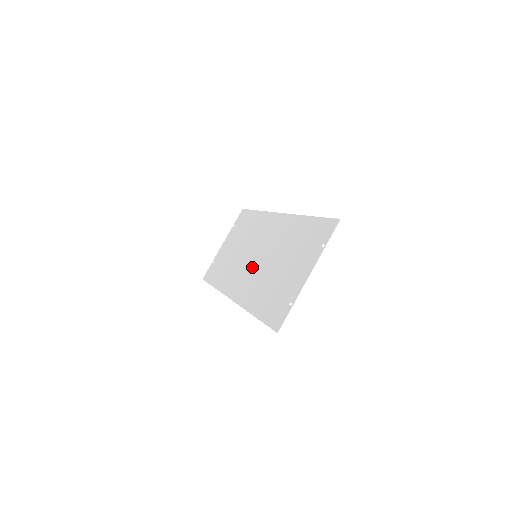
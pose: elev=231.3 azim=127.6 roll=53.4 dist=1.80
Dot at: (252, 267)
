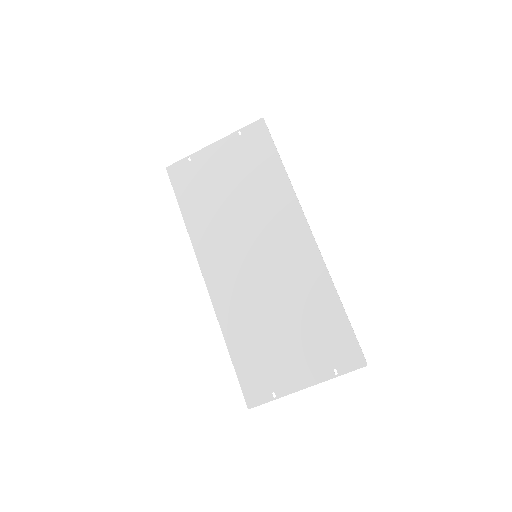
Dot at: (246, 269)
